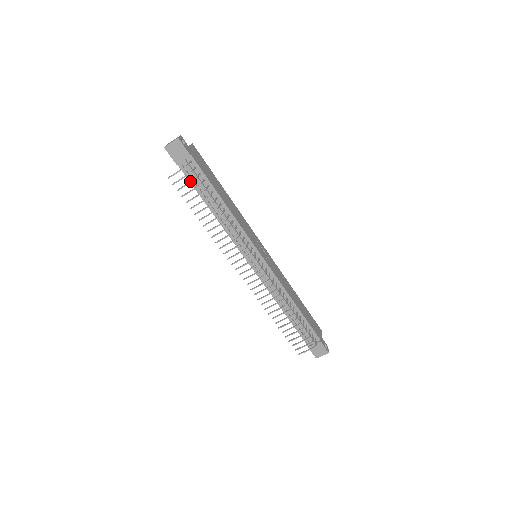
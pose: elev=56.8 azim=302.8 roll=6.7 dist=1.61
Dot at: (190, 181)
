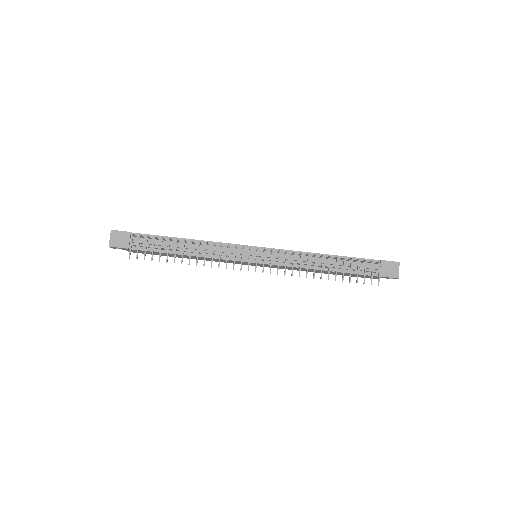
Dot at: occluded
